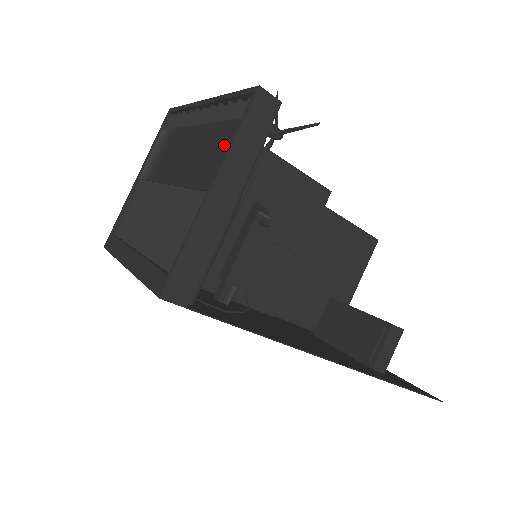
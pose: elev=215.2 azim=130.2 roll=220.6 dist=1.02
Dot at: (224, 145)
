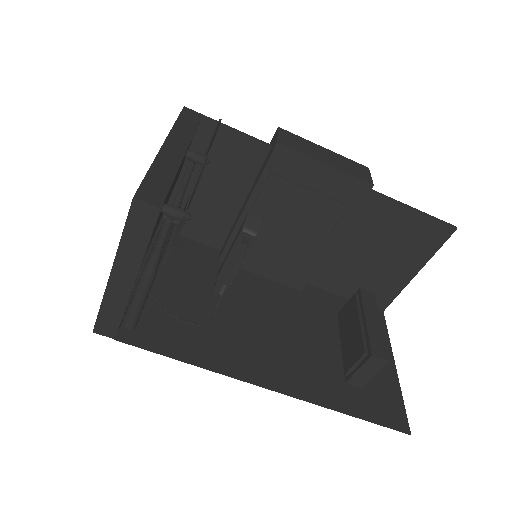
Dot at: occluded
